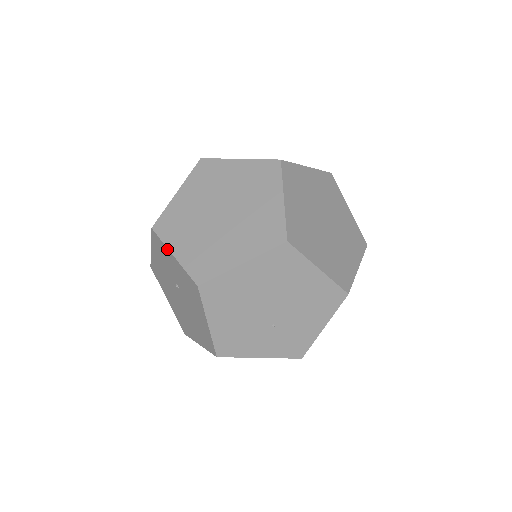
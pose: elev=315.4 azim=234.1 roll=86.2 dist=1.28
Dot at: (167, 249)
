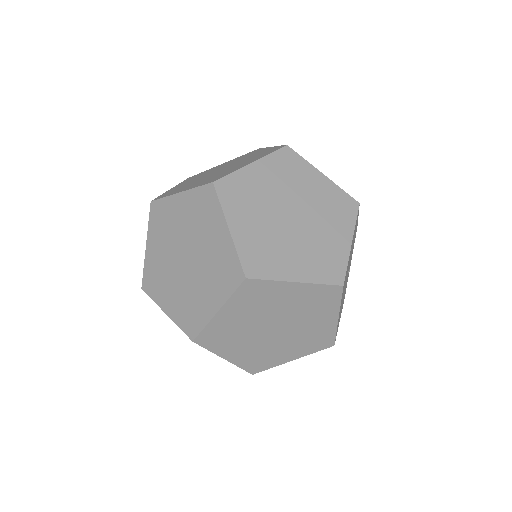
Dot at: (148, 233)
